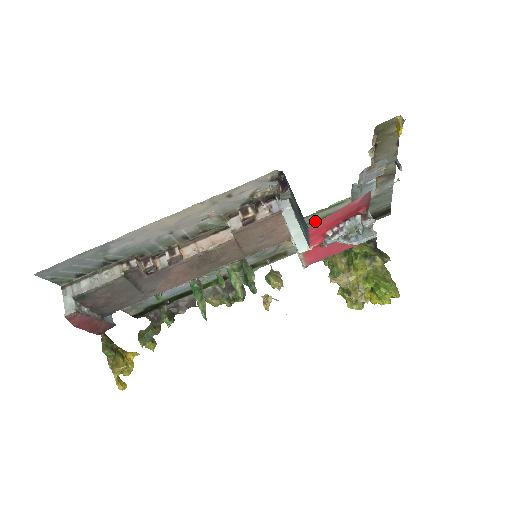
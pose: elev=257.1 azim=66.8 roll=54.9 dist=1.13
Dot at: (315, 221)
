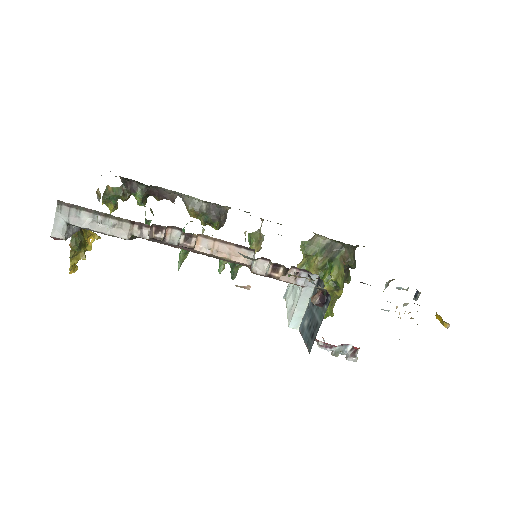
Dot at: occluded
